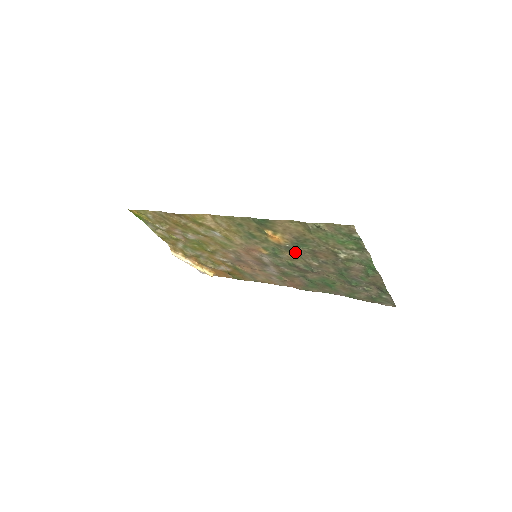
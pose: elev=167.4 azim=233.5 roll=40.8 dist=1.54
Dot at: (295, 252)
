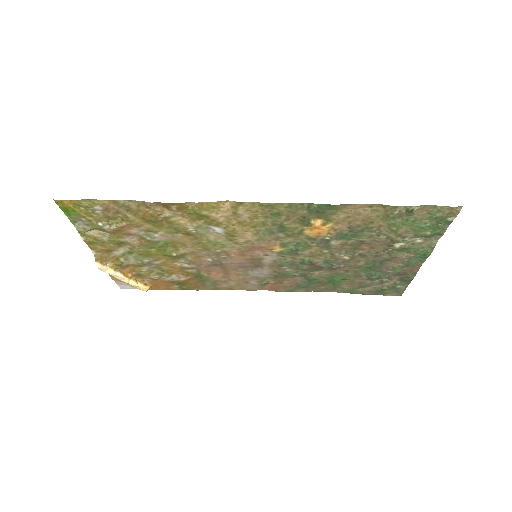
Dot at: (330, 246)
